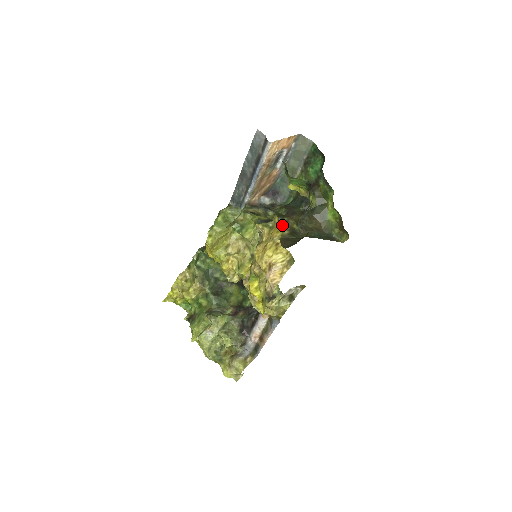
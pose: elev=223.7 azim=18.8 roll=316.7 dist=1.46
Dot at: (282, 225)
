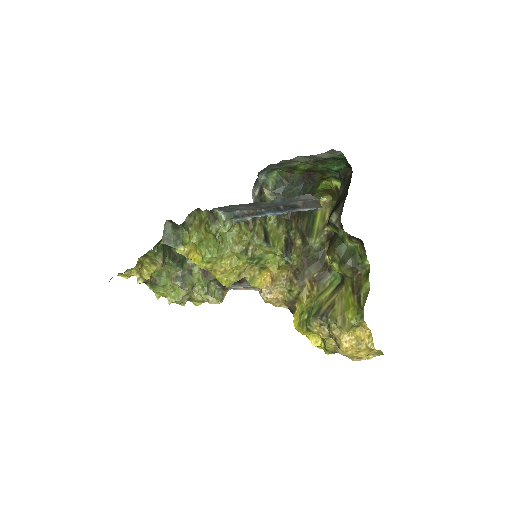
Dot at: (293, 235)
